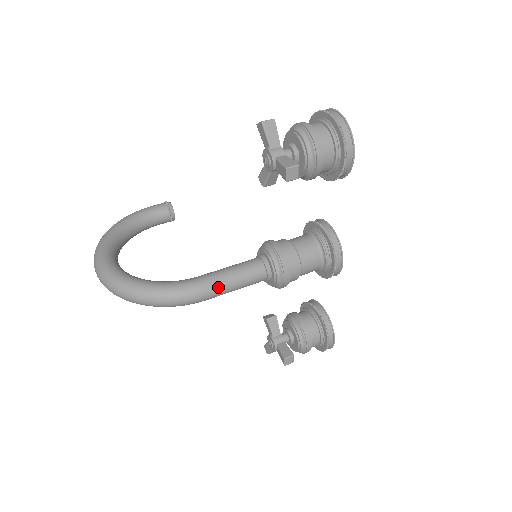
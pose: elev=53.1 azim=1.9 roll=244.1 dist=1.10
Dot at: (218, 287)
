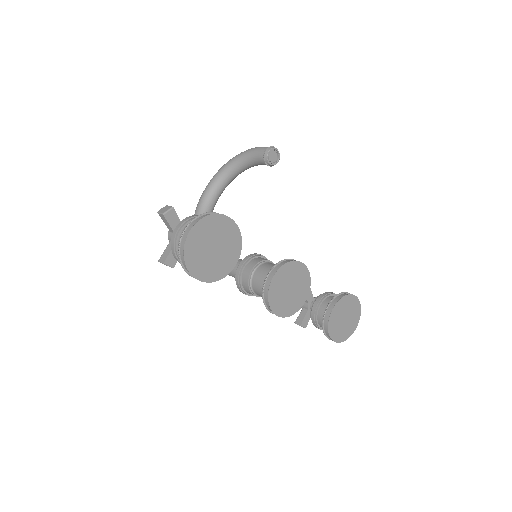
Dot at: occluded
